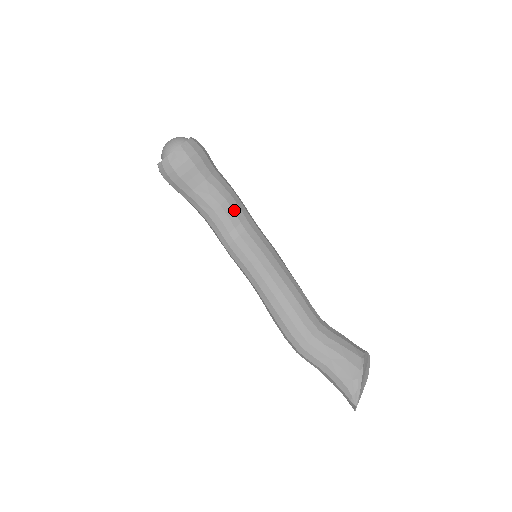
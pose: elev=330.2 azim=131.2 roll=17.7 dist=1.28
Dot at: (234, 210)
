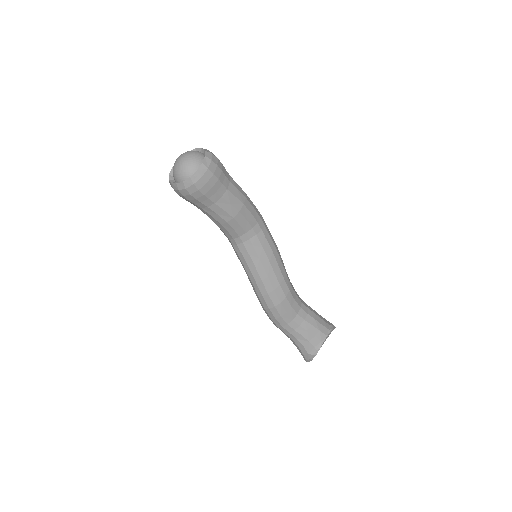
Dot at: (241, 224)
